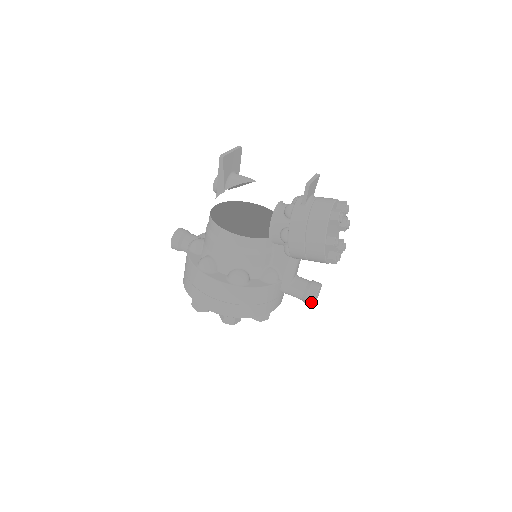
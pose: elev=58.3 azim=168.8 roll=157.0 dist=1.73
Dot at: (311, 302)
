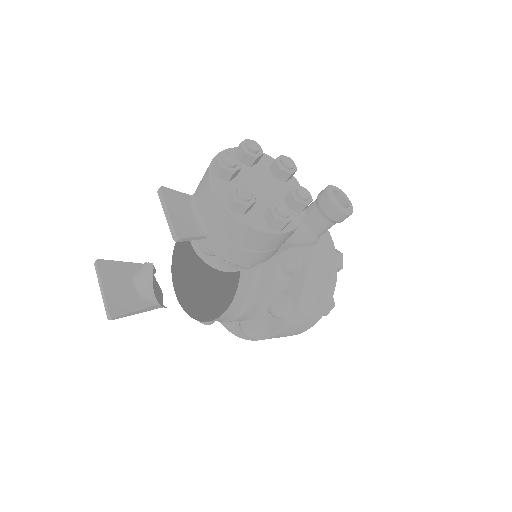
Dot at: occluded
